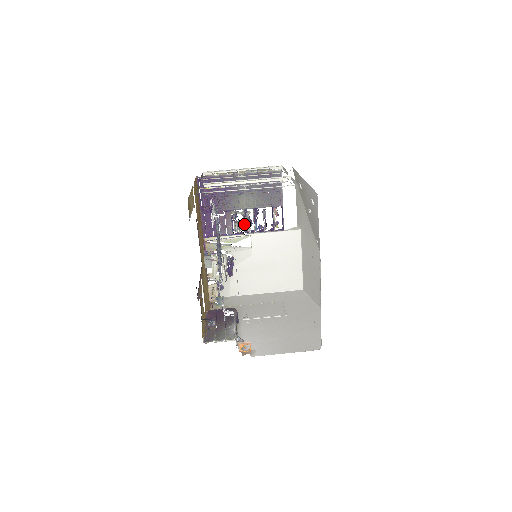
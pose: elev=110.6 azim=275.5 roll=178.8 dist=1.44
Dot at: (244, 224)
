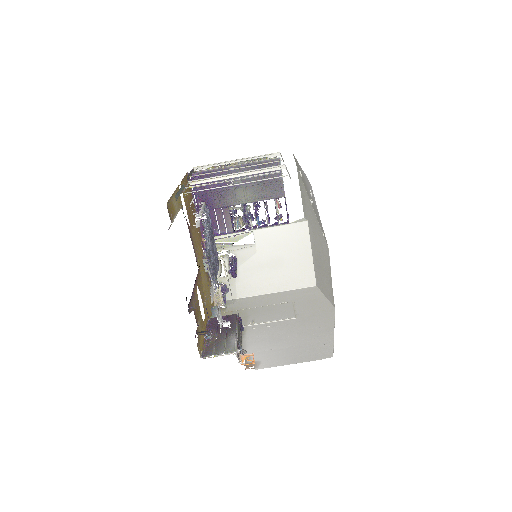
Dot at: (244, 220)
